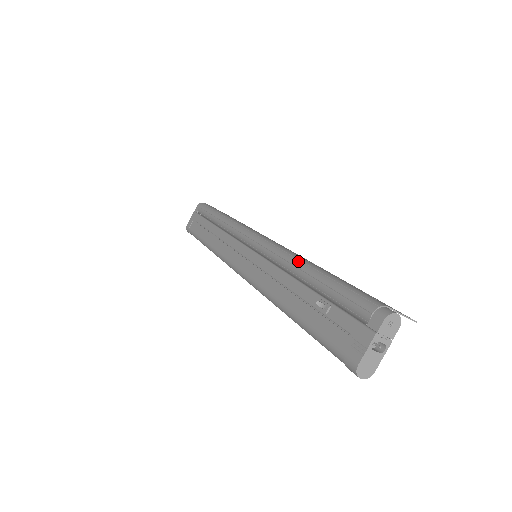
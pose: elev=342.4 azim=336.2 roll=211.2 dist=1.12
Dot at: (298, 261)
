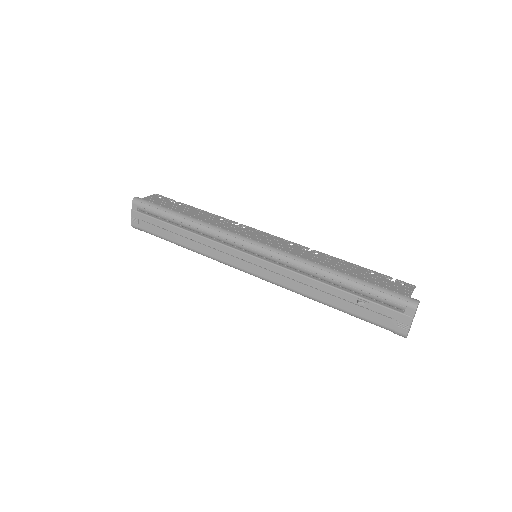
Dot at: (318, 270)
